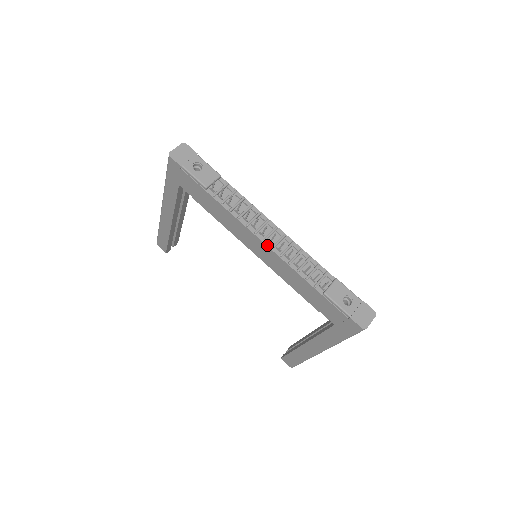
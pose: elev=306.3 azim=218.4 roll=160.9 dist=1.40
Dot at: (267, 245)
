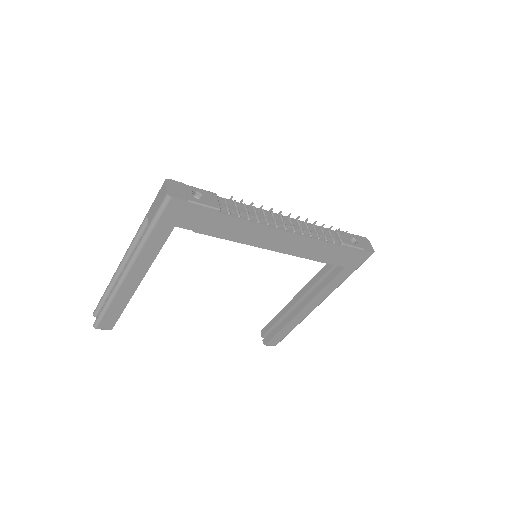
Dot at: (290, 232)
